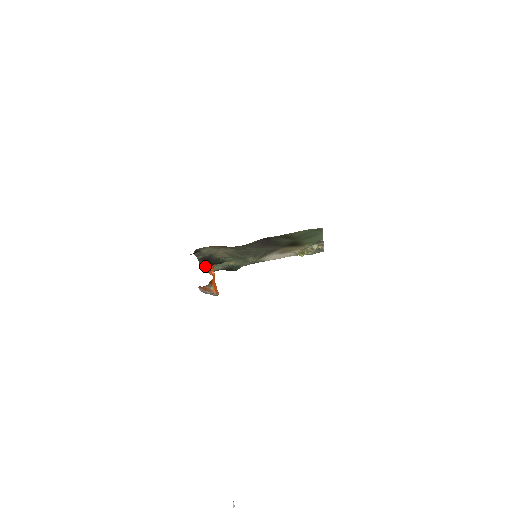
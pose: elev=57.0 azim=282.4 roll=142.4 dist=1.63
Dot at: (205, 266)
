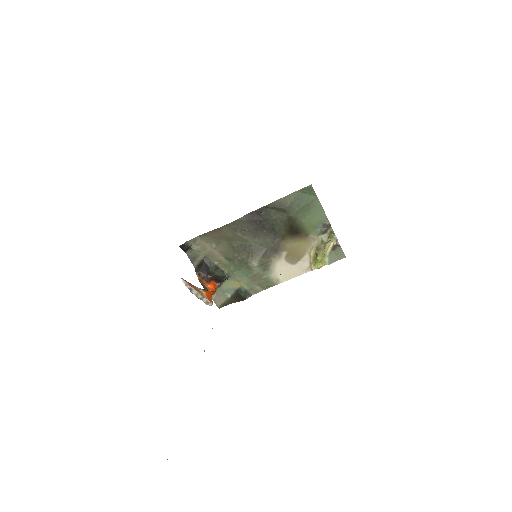
Dot at: (202, 277)
